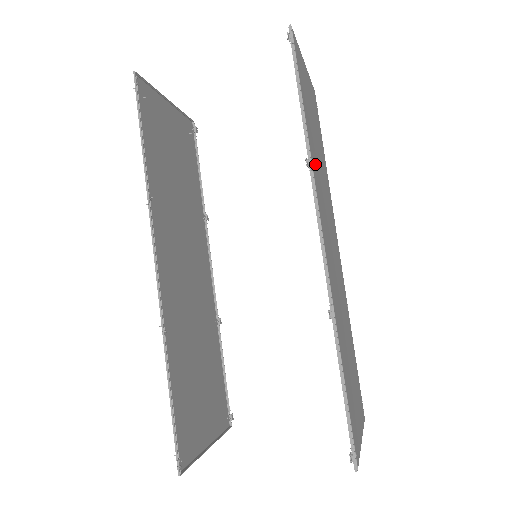
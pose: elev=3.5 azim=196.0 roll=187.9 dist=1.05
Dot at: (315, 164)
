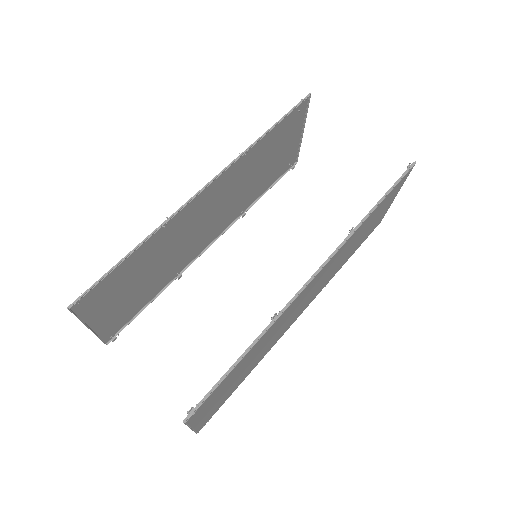
Dot at: (351, 240)
